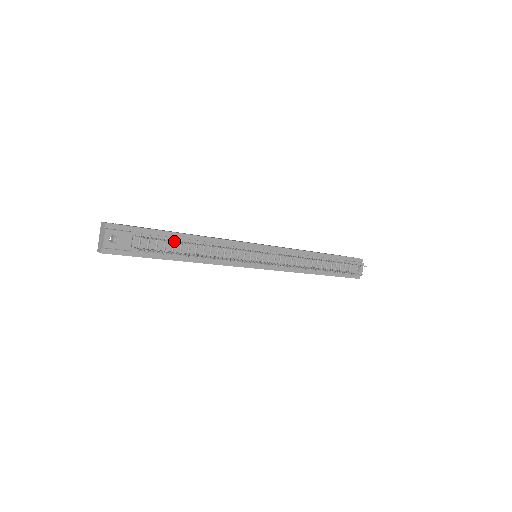
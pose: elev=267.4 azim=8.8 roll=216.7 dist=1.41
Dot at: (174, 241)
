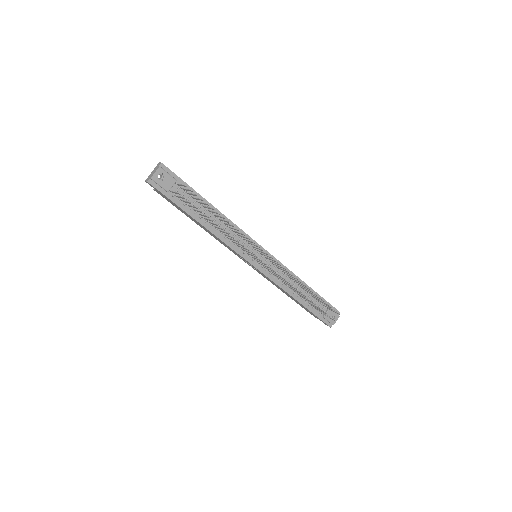
Dot at: occluded
